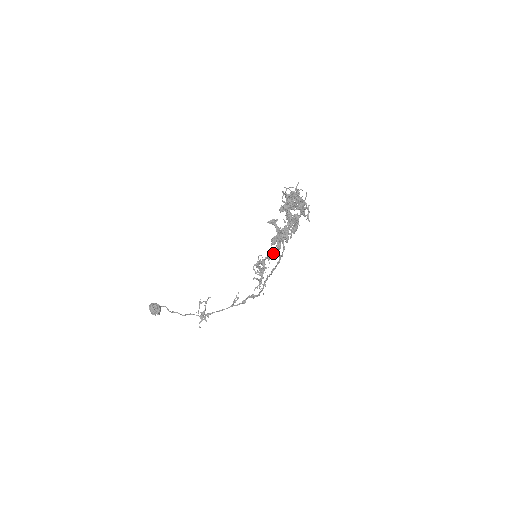
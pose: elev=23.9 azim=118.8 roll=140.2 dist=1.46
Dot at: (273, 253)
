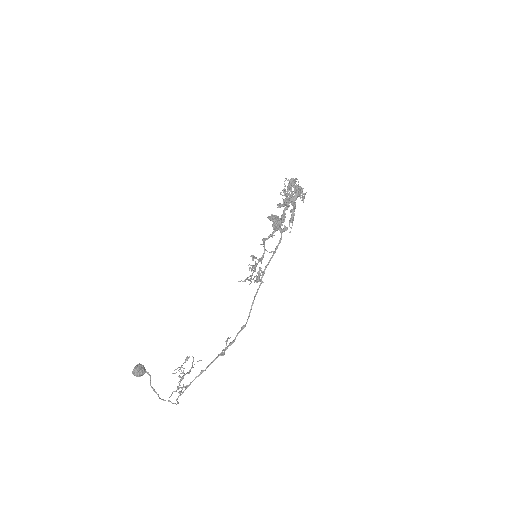
Dot at: (269, 236)
